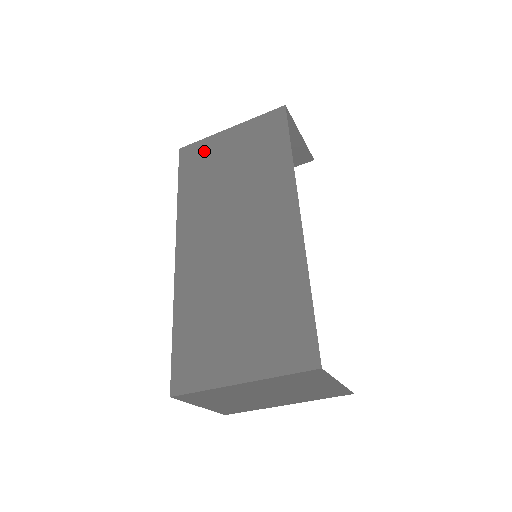
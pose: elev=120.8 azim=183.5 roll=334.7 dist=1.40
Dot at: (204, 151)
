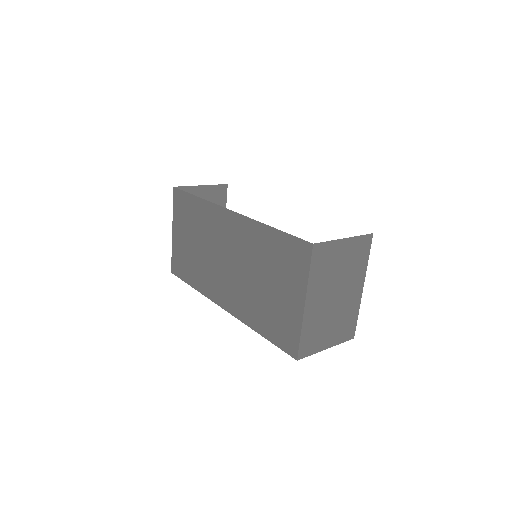
Dot at: (178, 256)
